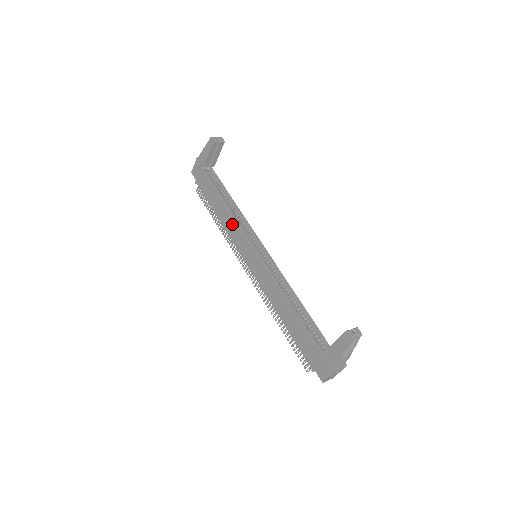
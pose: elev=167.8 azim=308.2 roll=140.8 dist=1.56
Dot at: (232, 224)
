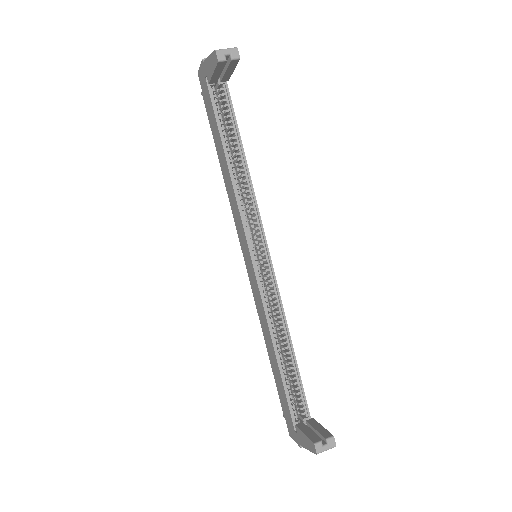
Dot at: (233, 199)
